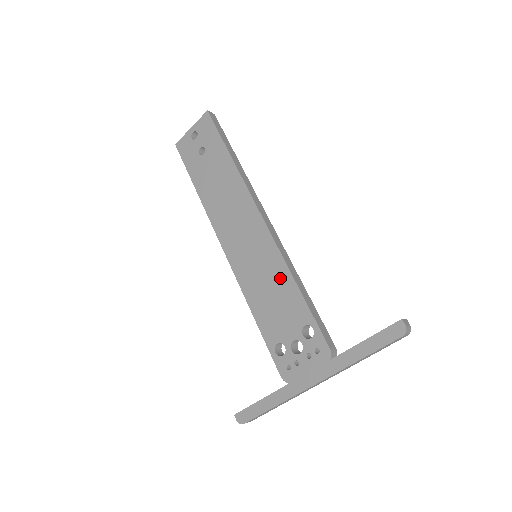
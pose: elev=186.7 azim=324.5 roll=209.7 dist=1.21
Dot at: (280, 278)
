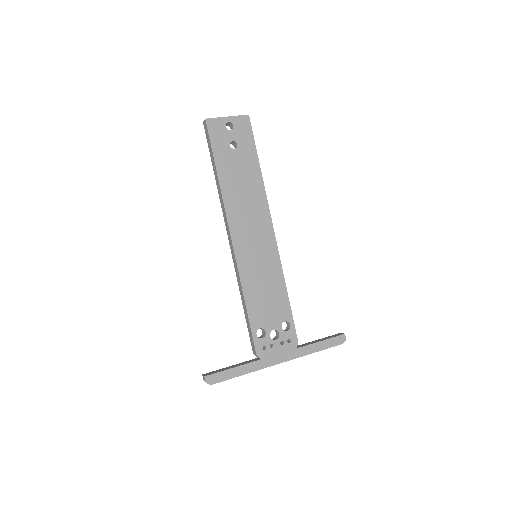
Dot at: (276, 282)
